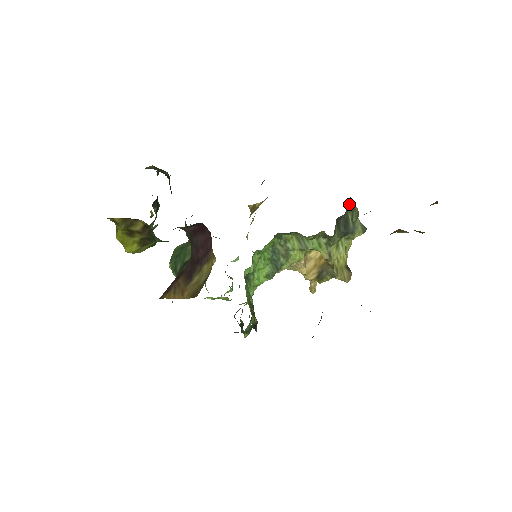
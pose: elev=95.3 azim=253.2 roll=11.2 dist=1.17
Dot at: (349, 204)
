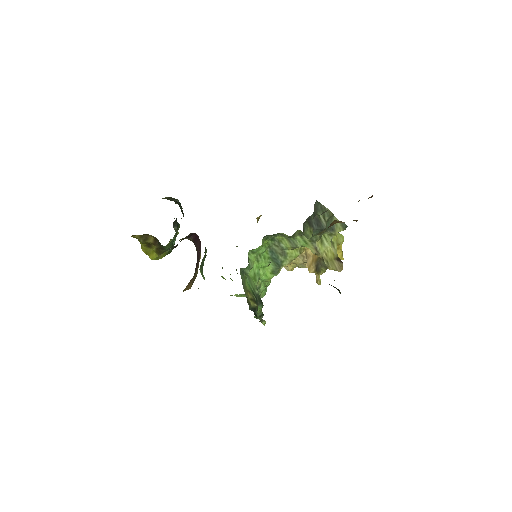
Dot at: (318, 206)
